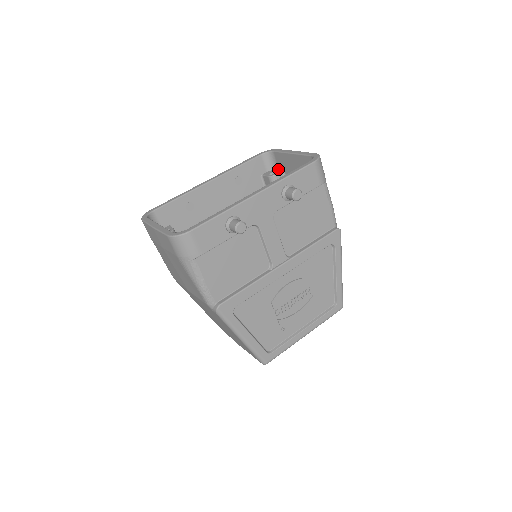
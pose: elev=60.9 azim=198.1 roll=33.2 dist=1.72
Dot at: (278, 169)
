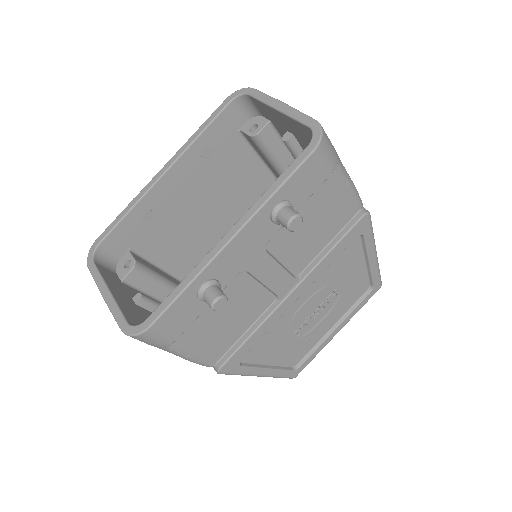
Dot at: (262, 116)
